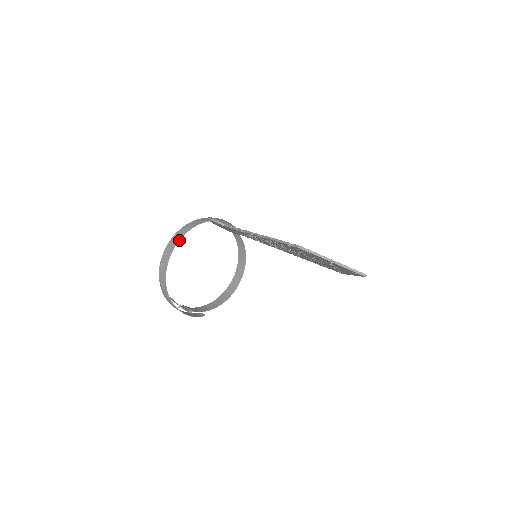
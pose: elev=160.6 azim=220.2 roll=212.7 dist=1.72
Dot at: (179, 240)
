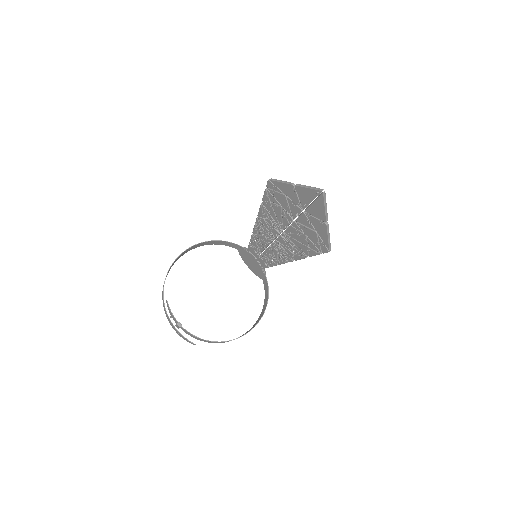
Dot at: (197, 244)
